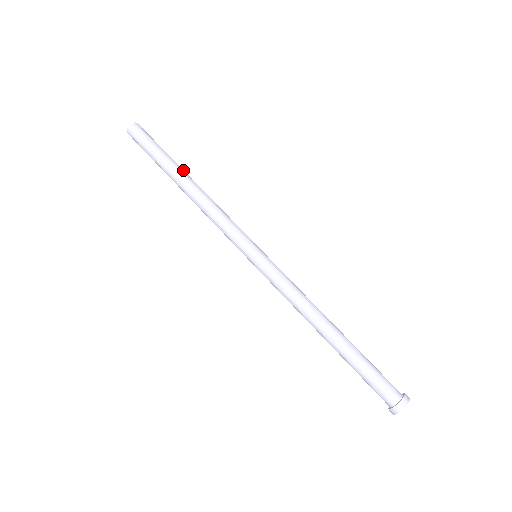
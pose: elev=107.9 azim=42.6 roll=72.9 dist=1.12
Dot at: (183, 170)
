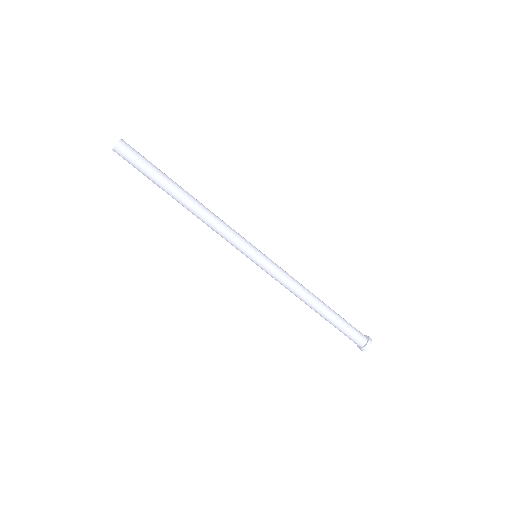
Dot at: (177, 189)
